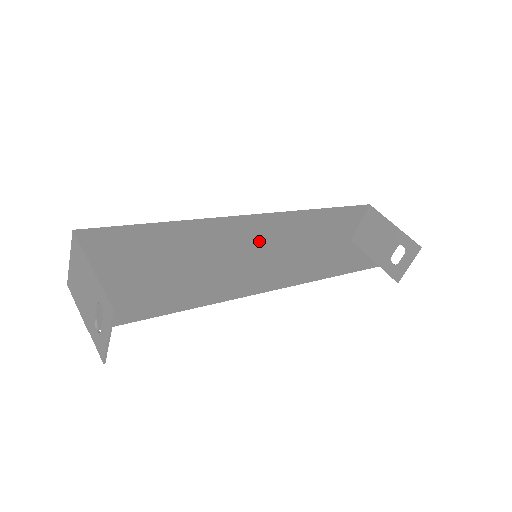
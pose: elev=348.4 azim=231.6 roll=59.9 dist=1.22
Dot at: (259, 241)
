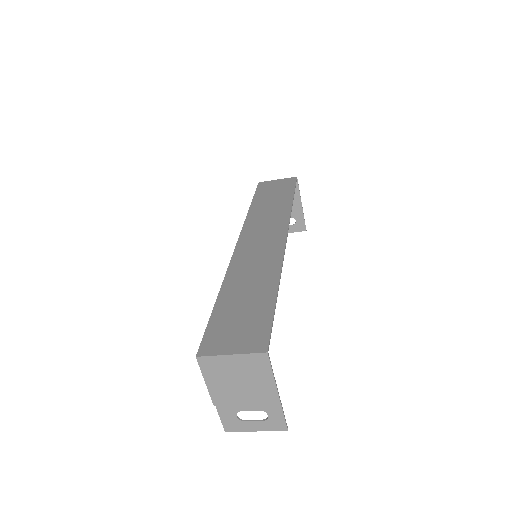
Dot at: (257, 234)
